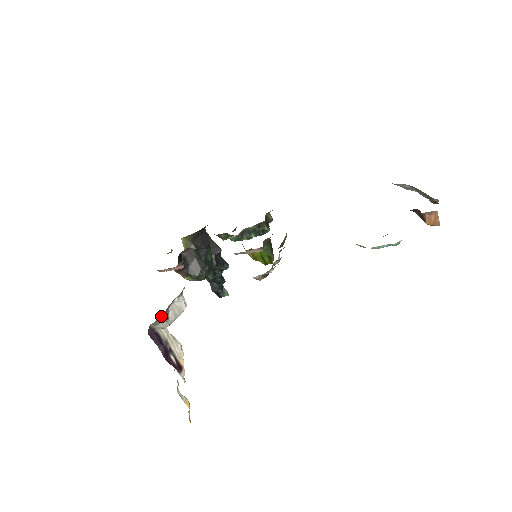
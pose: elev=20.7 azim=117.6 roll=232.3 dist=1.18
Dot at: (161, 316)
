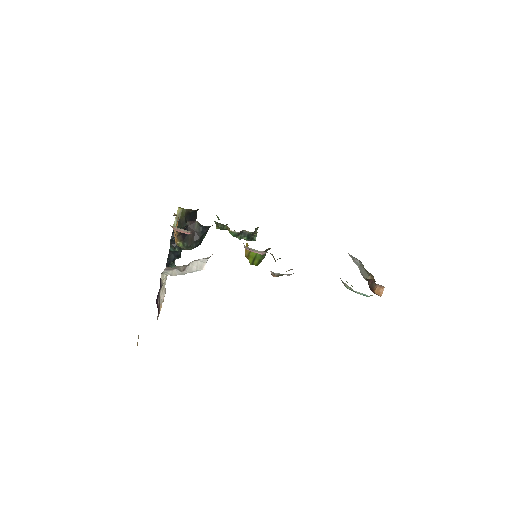
Dot at: occluded
